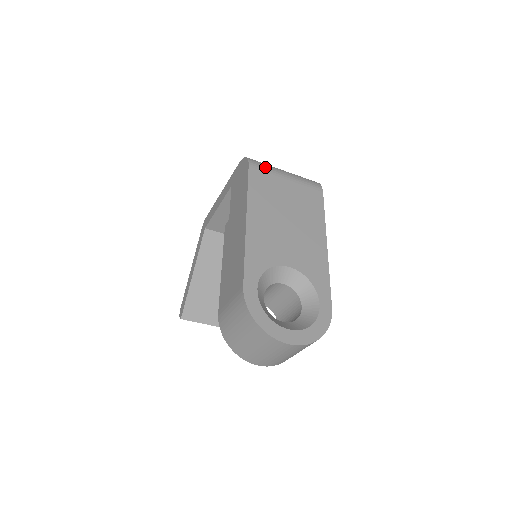
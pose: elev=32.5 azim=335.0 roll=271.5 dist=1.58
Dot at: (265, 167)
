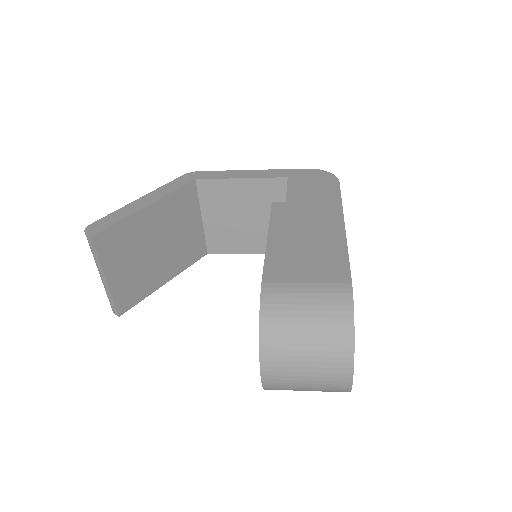
Dot at: occluded
